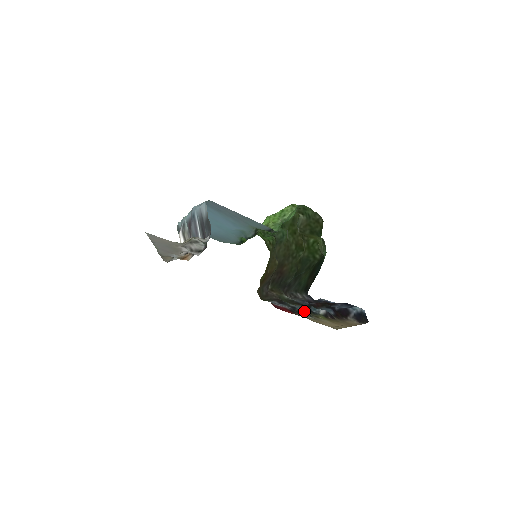
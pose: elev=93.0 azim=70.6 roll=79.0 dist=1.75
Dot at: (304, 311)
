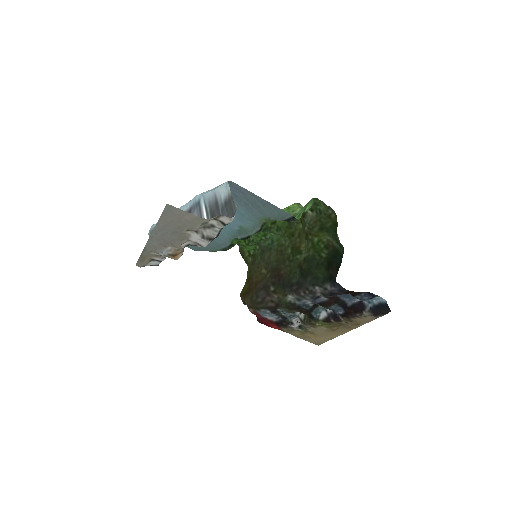
Dot at: (293, 322)
